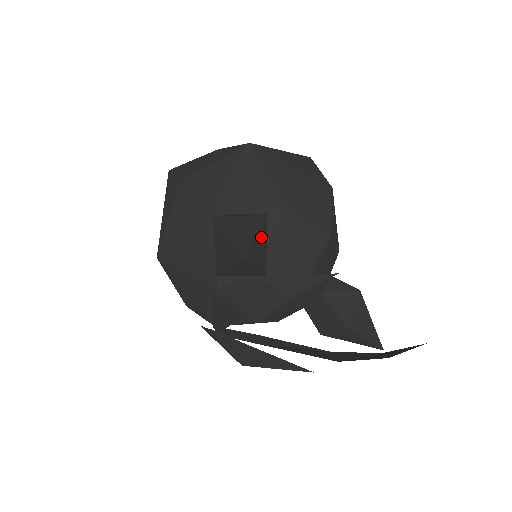
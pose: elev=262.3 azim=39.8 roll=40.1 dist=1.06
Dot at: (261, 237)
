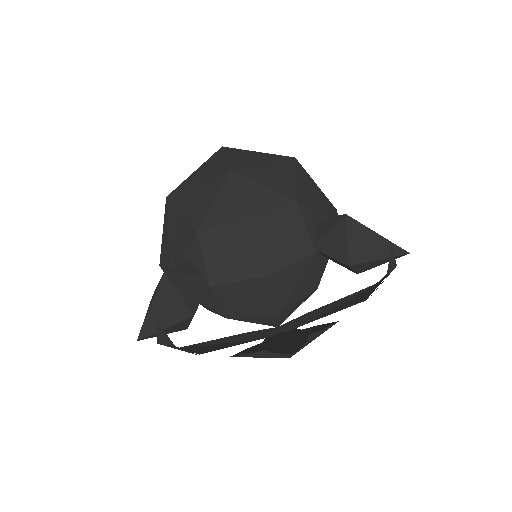
Dot at: (161, 298)
